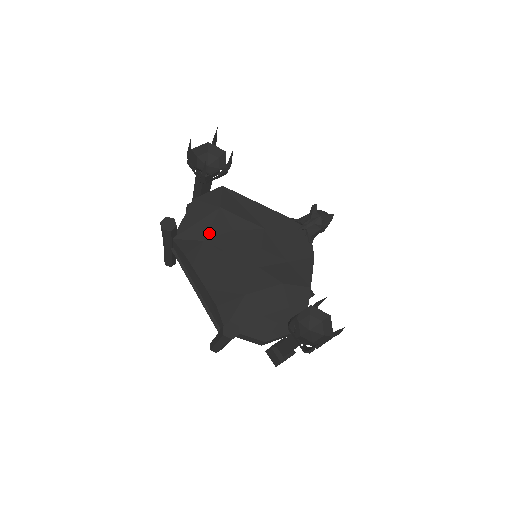
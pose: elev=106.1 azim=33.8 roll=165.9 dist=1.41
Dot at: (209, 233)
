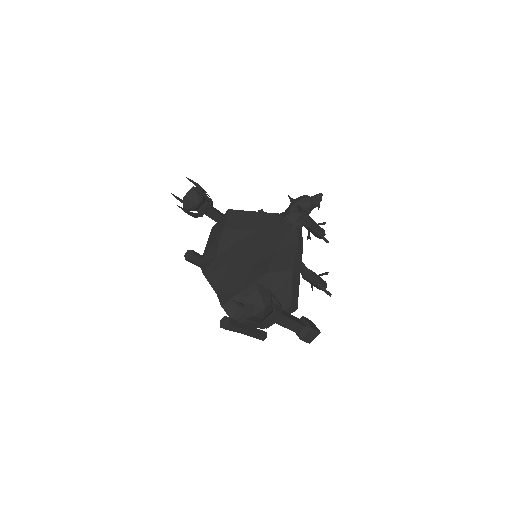
Dot at: (219, 251)
